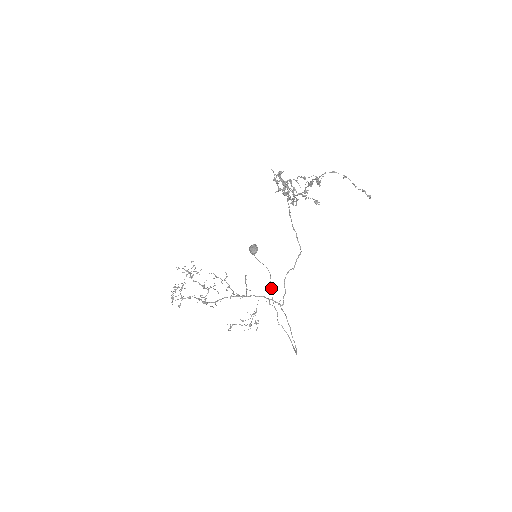
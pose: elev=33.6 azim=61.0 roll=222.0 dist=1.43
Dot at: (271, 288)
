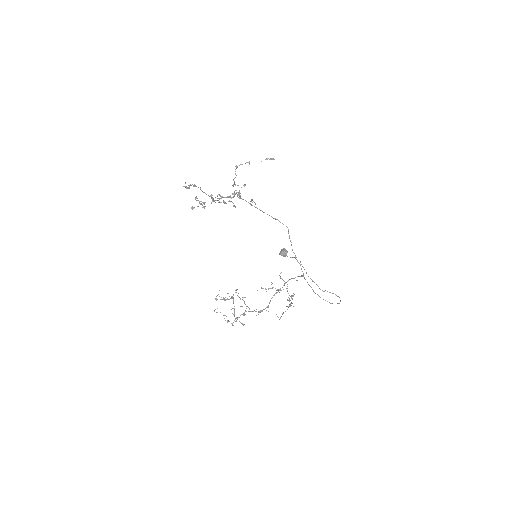
Dot at: occluded
